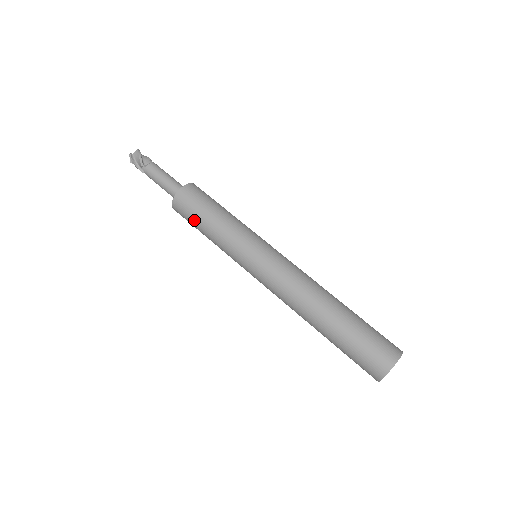
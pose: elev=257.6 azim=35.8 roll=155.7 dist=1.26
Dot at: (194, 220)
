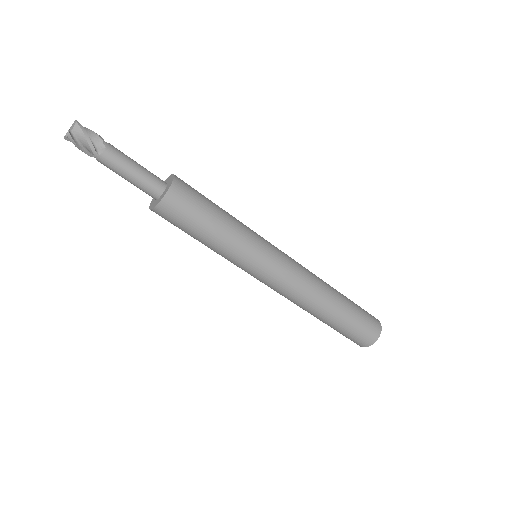
Dot at: (187, 229)
